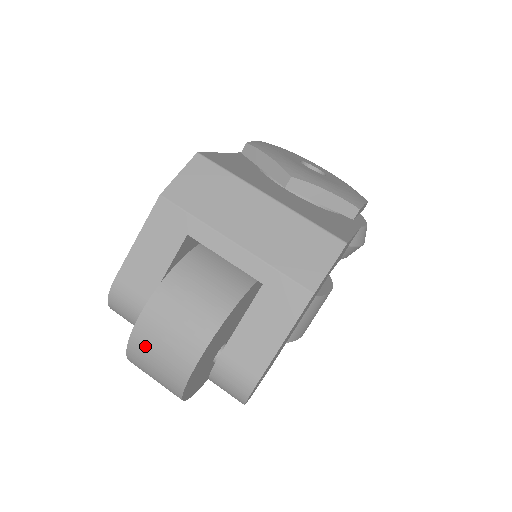
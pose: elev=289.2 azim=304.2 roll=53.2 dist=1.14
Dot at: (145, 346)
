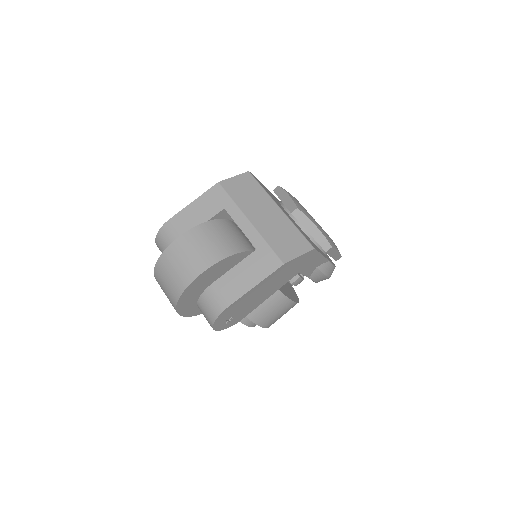
Dot at: (172, 257)
